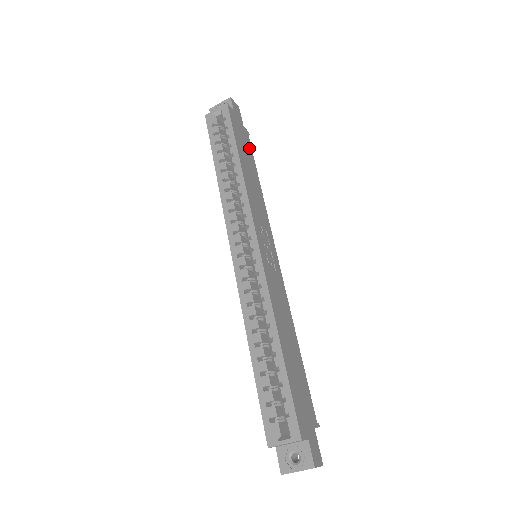
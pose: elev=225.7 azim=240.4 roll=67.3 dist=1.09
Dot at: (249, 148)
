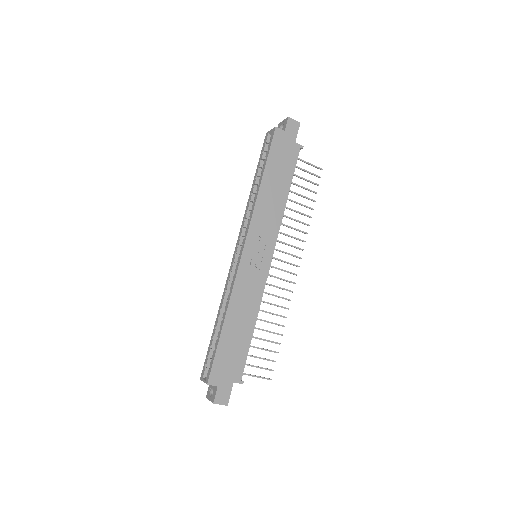
Dot at: (291, 164)
